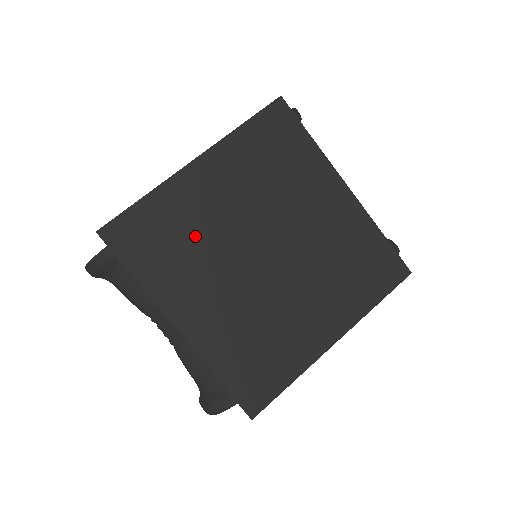
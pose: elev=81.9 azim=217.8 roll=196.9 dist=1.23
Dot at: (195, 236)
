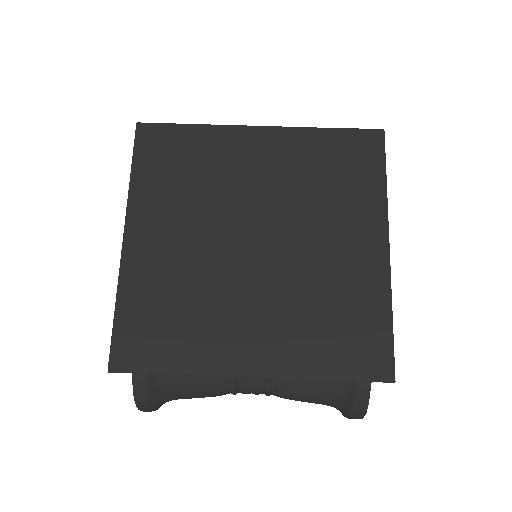
Dot at: (186, 291)
